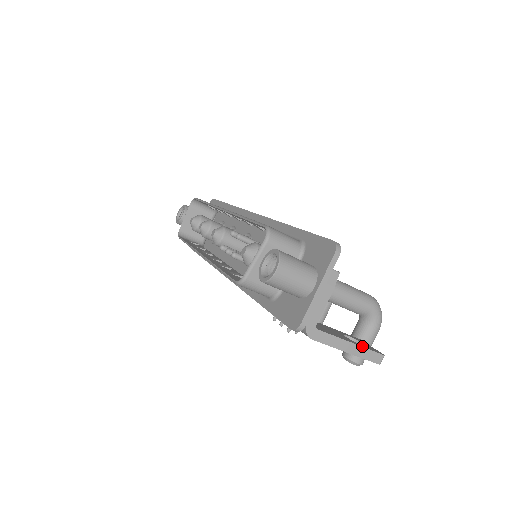
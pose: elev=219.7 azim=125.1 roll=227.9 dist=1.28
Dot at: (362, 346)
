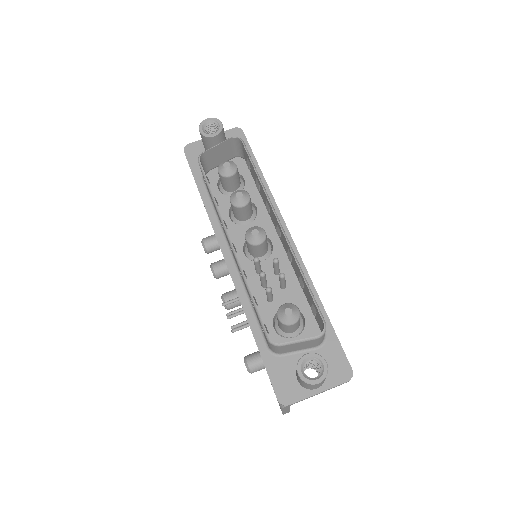
Dot at: occluded
